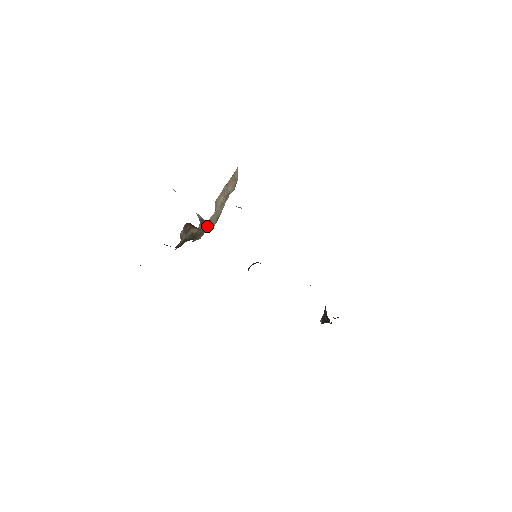
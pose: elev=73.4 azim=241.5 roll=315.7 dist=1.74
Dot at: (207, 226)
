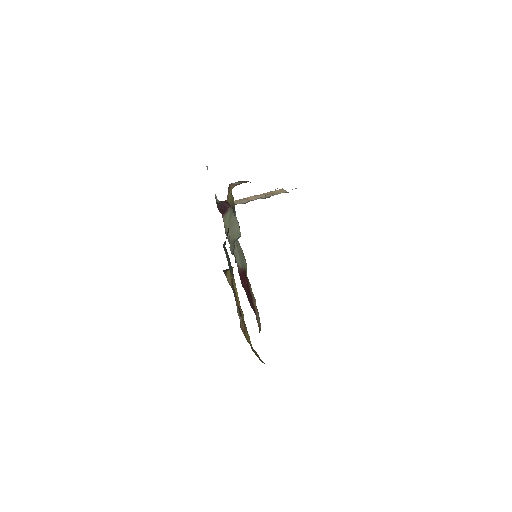
Dot at: occluded
